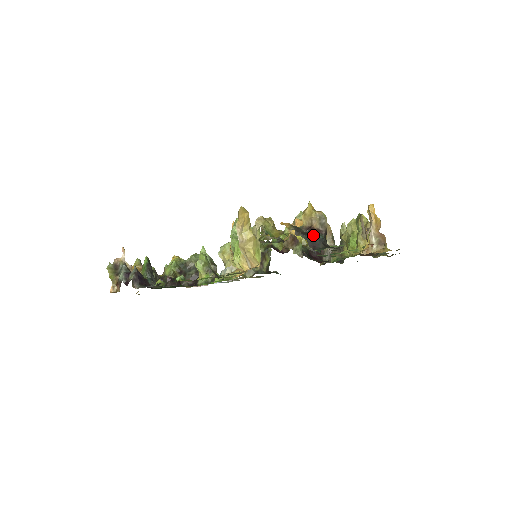
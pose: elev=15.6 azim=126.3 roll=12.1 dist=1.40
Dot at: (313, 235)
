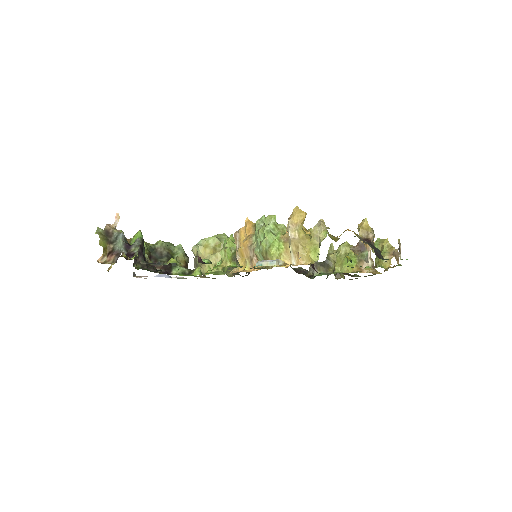
Dot at: (374, 246)
